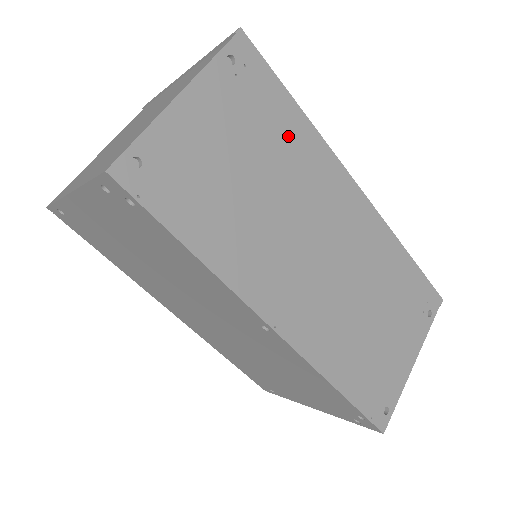
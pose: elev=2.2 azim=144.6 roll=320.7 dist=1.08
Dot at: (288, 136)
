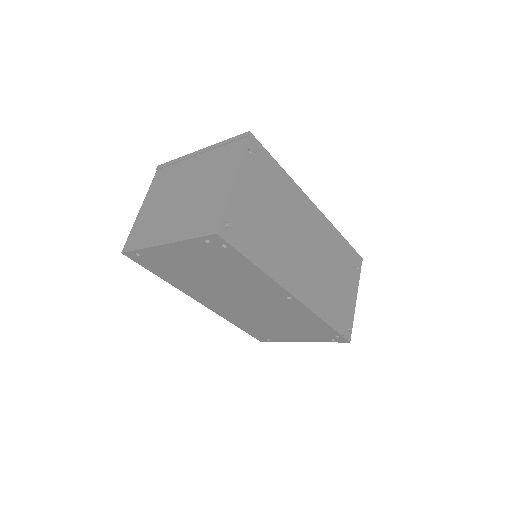
Dot at: (280, 187)
